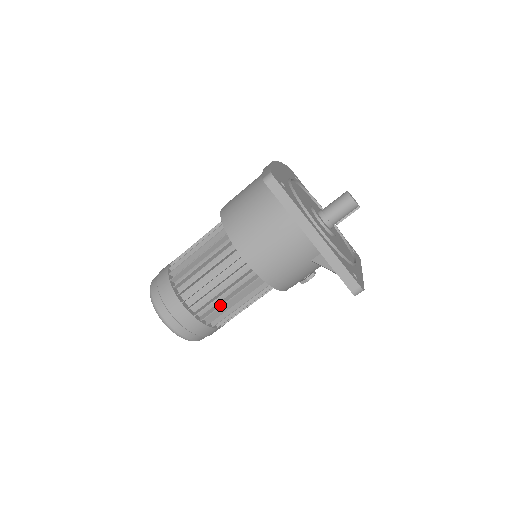
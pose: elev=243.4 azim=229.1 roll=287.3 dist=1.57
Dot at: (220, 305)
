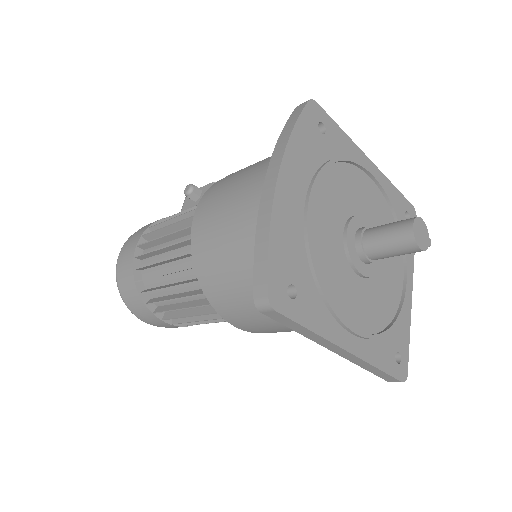
Dot at: occluded
